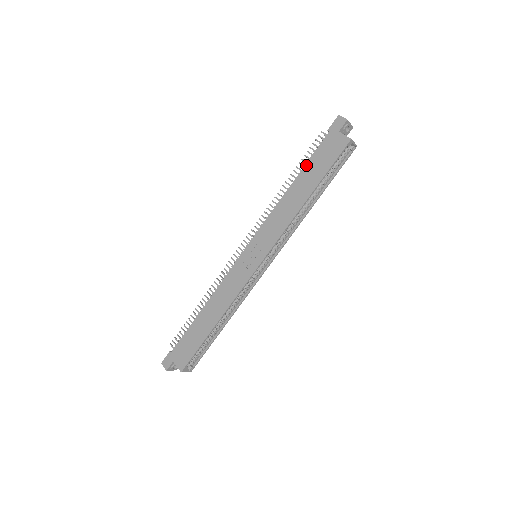
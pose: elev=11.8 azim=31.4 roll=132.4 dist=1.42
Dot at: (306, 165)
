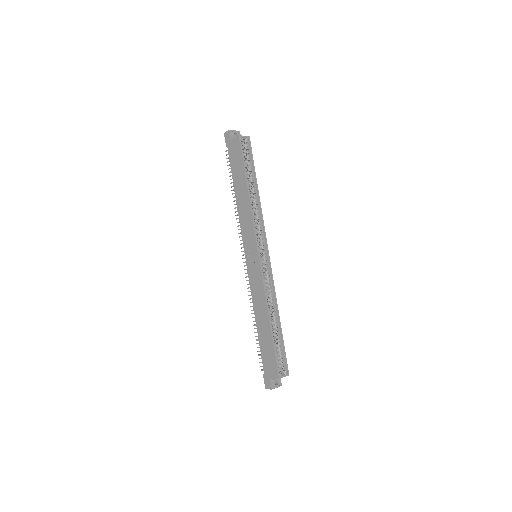
Dot at: (232, 176)
